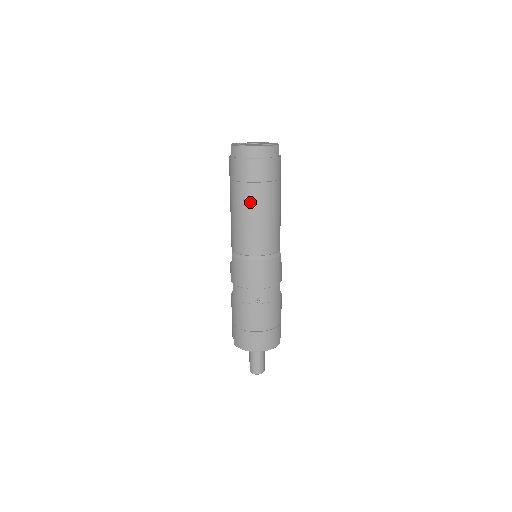
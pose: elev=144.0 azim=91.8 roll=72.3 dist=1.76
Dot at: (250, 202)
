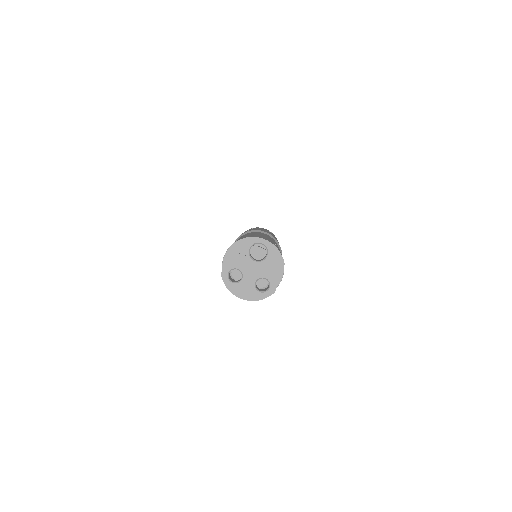
Dot at: occluded
